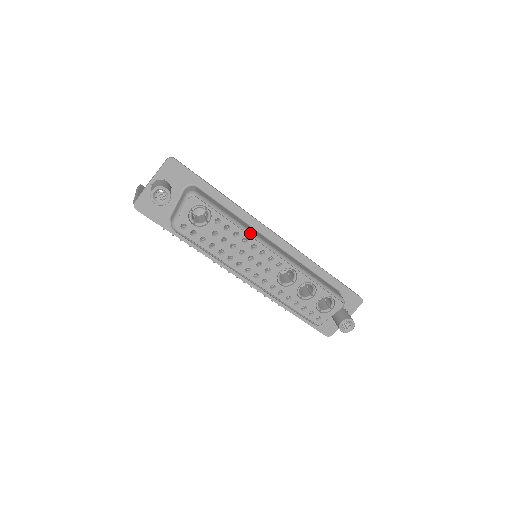
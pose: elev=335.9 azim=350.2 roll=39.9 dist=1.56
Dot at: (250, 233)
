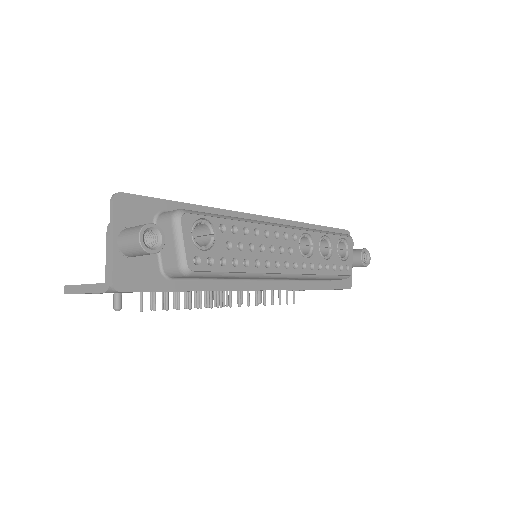
Dot at: (254, 221)
